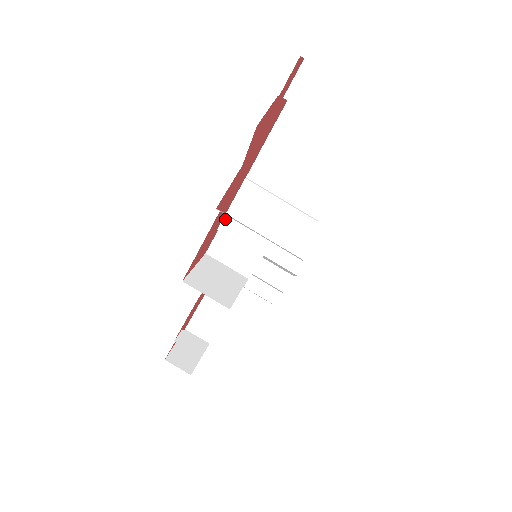
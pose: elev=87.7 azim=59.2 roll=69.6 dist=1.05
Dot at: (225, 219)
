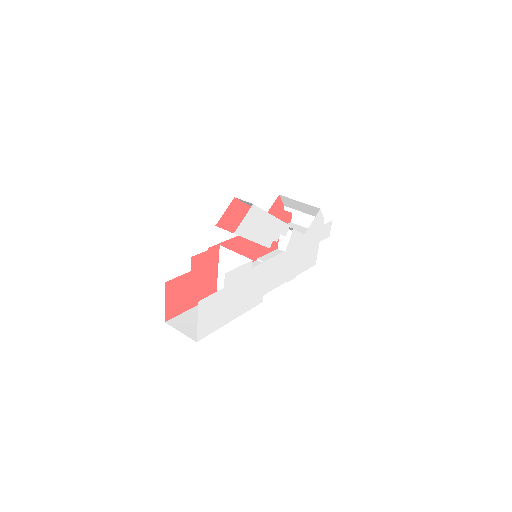
Dot at: occluded
